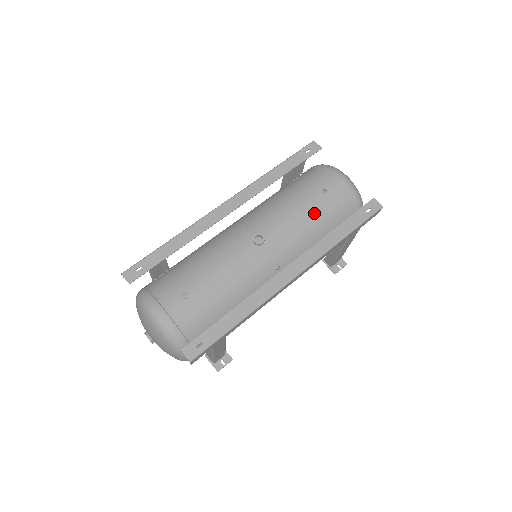
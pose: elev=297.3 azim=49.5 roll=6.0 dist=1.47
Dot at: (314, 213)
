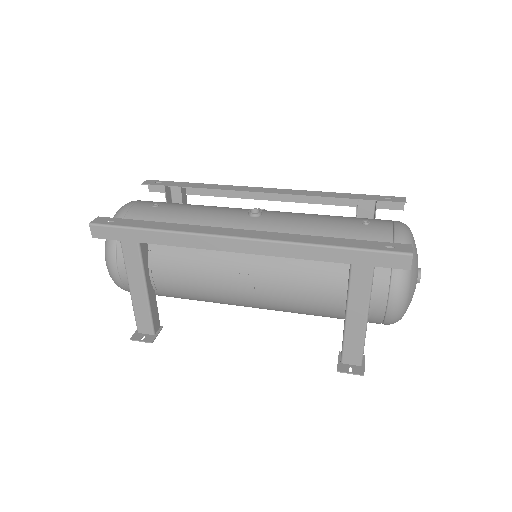
Dot at: (331, 228)
